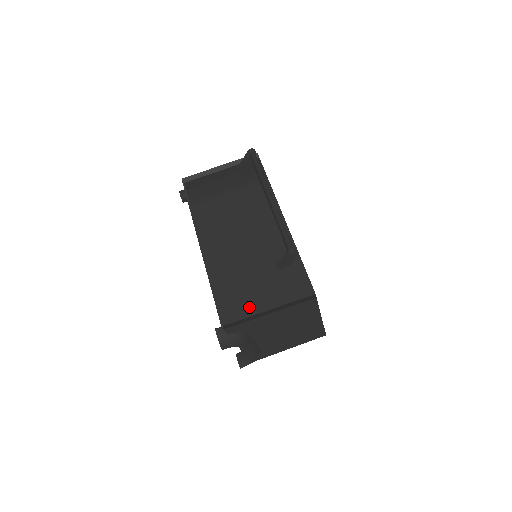
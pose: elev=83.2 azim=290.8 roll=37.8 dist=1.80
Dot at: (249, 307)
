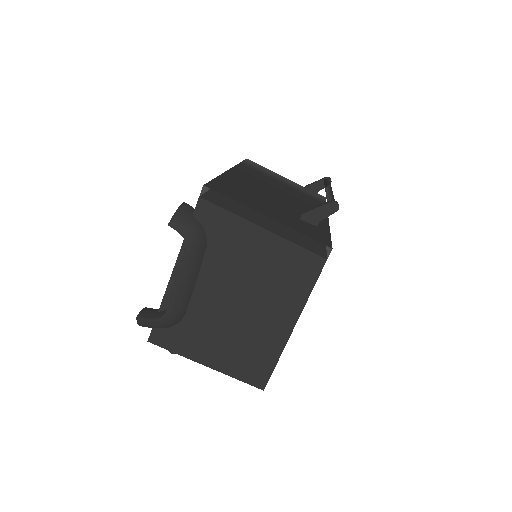
Dot at: (248, 203)
